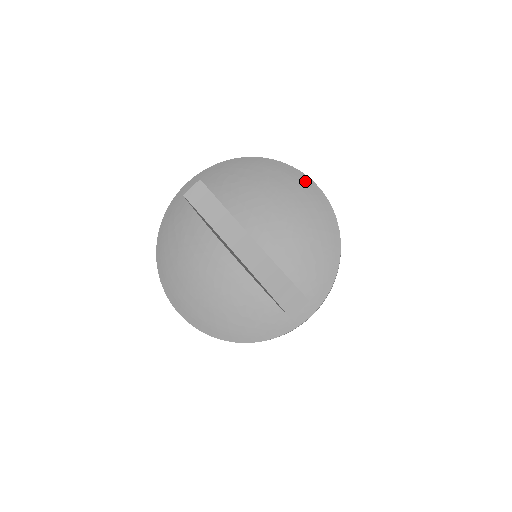
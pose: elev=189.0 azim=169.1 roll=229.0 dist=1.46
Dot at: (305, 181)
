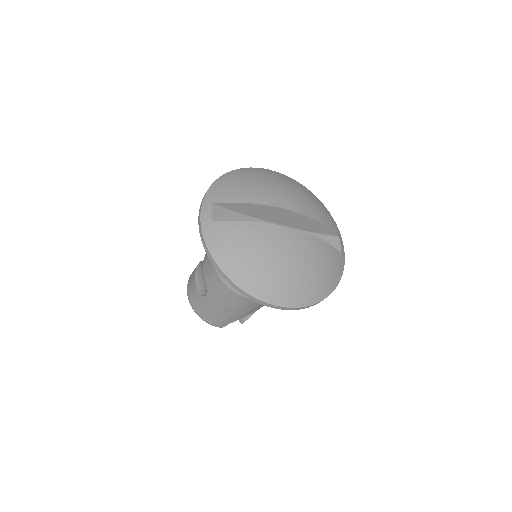
Dot at: (271, 171)
